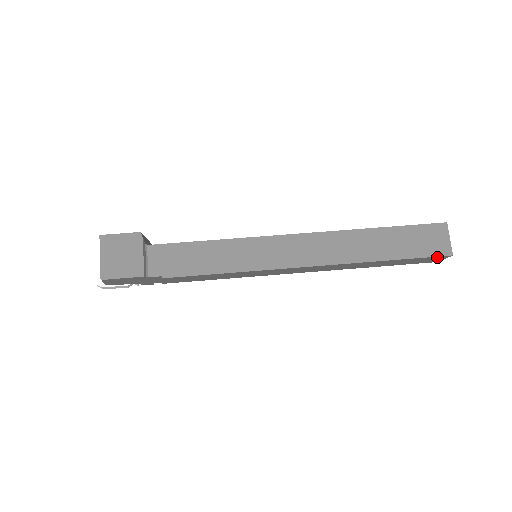
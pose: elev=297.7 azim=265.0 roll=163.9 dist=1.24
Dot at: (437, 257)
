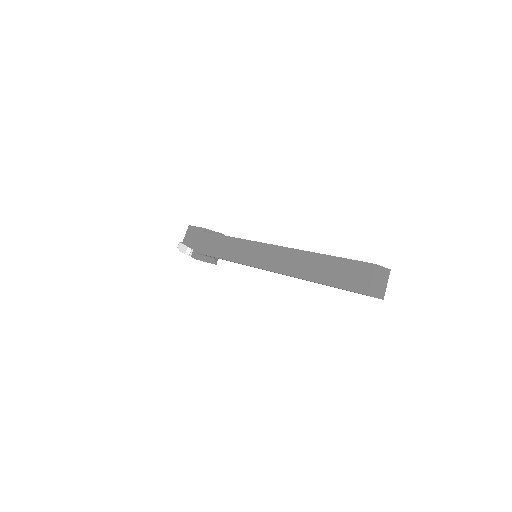
Dot at: (363, 266)
